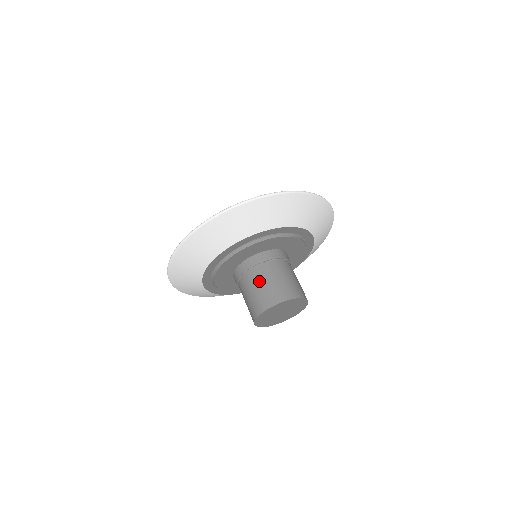
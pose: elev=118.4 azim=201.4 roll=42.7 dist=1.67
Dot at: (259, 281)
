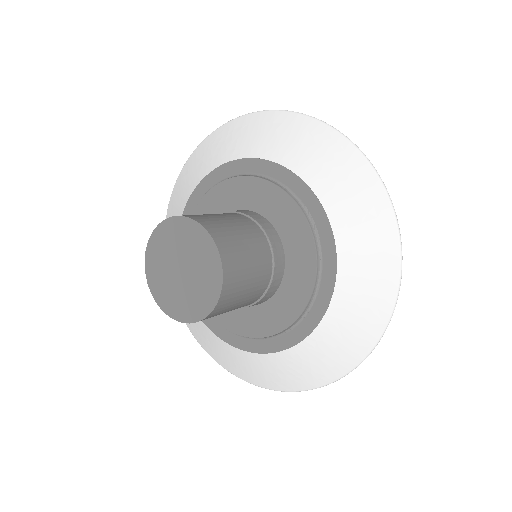
Dot at: (237, 222)
